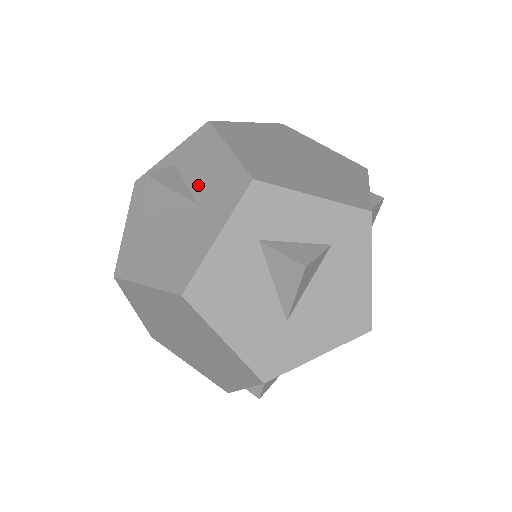
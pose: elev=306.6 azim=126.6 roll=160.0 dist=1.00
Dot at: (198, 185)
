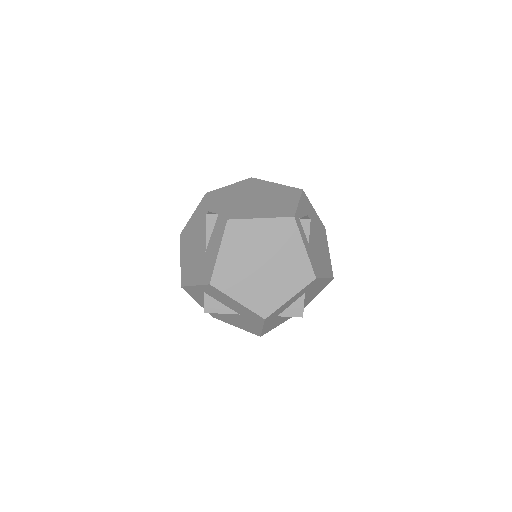
Dot at: (232, 308)
